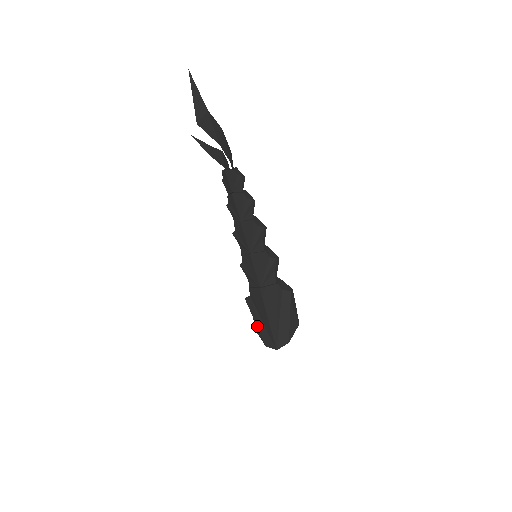
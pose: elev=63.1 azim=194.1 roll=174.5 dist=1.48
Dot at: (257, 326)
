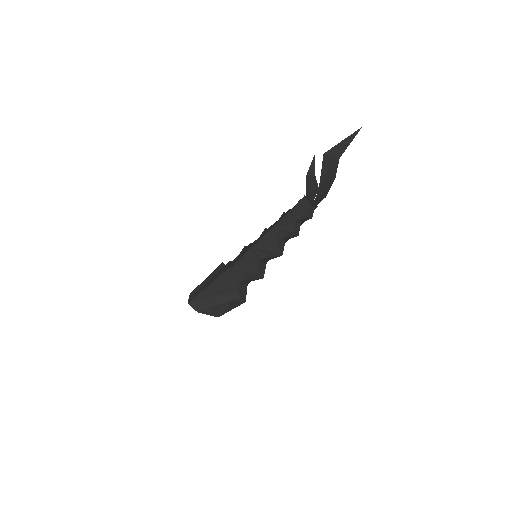
Dot at: (204, 281)
